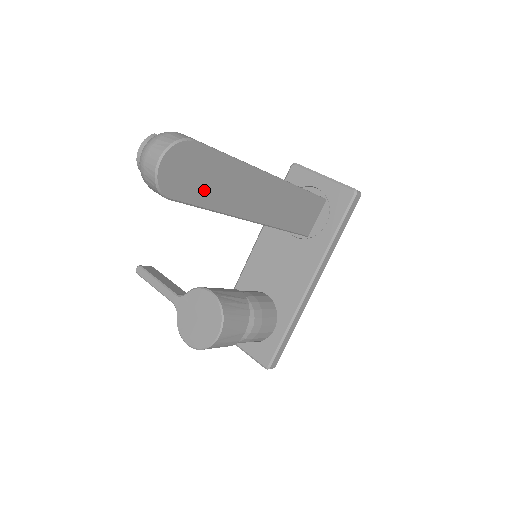
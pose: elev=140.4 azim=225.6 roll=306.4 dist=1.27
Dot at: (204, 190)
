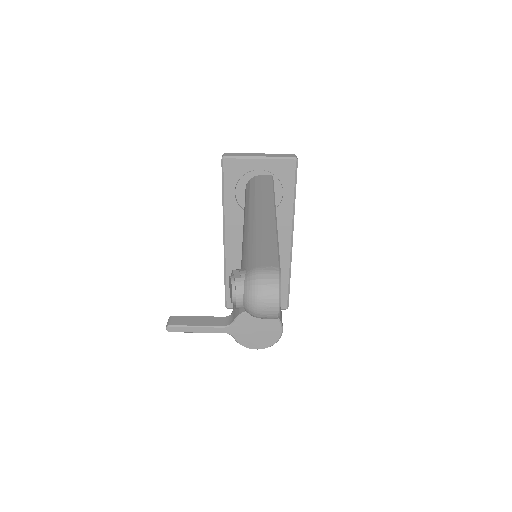
Dot at: occluded
